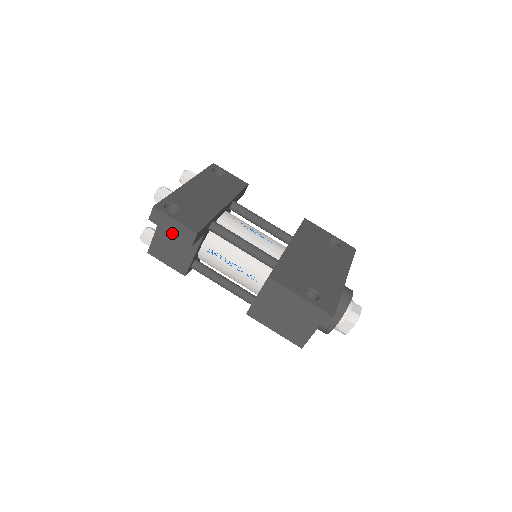
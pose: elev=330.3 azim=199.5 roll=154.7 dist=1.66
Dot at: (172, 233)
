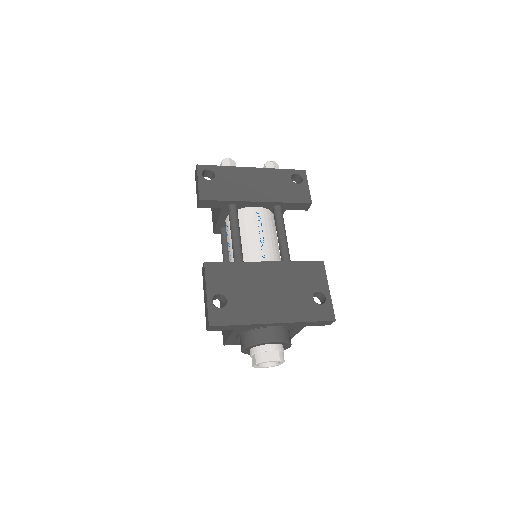
Dot at: (196, 191)
